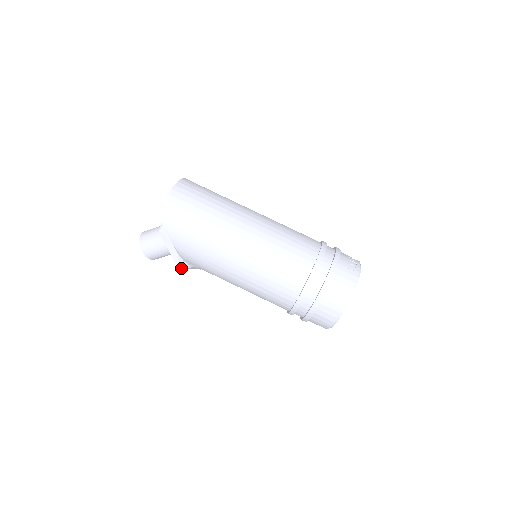
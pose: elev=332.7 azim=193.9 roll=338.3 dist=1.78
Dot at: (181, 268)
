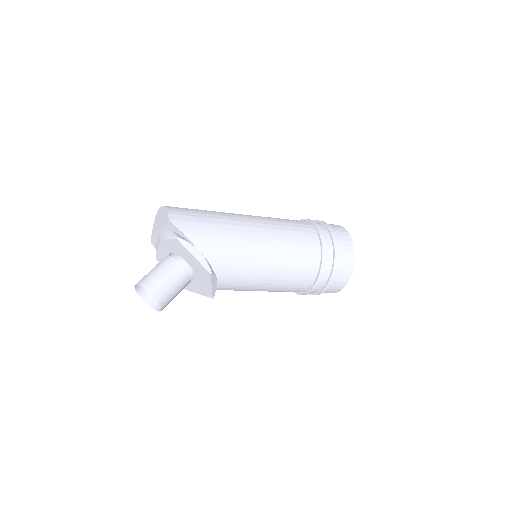
Dot at: (211, 275)
